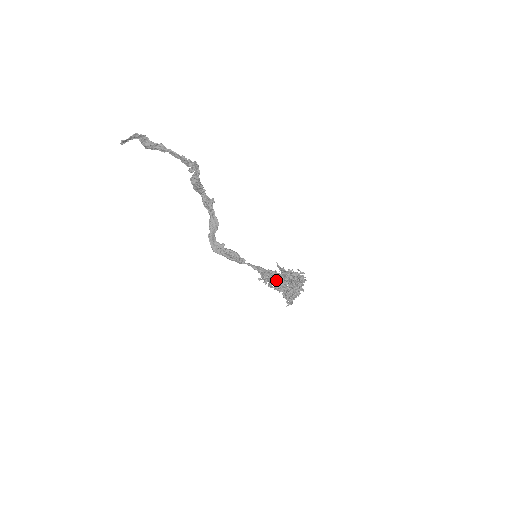
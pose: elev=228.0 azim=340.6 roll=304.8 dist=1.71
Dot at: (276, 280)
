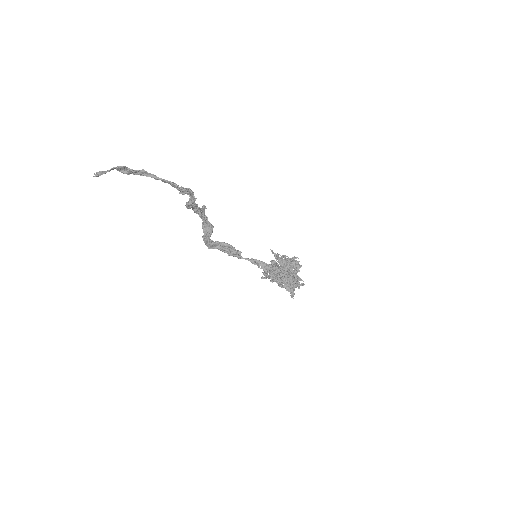
Dot at: (279, 279)
